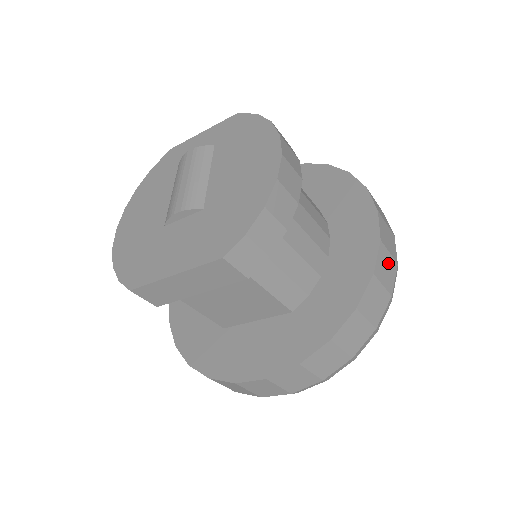
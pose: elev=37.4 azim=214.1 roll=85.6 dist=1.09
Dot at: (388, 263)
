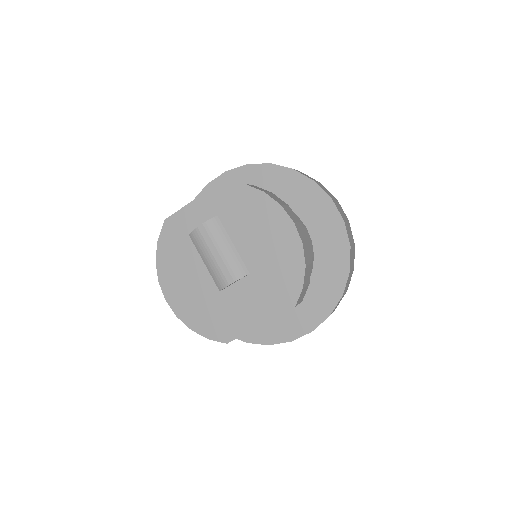
Dot at: (349, 228)
